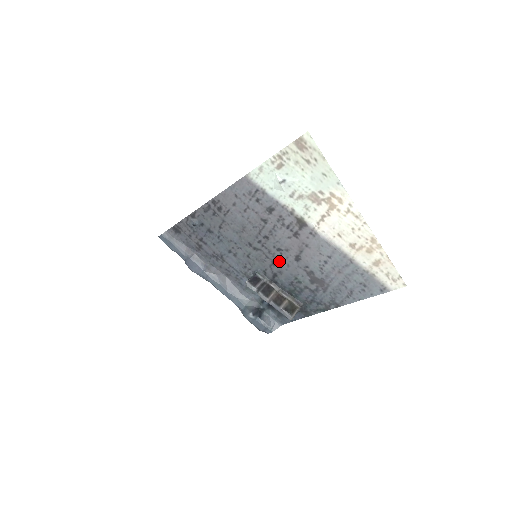
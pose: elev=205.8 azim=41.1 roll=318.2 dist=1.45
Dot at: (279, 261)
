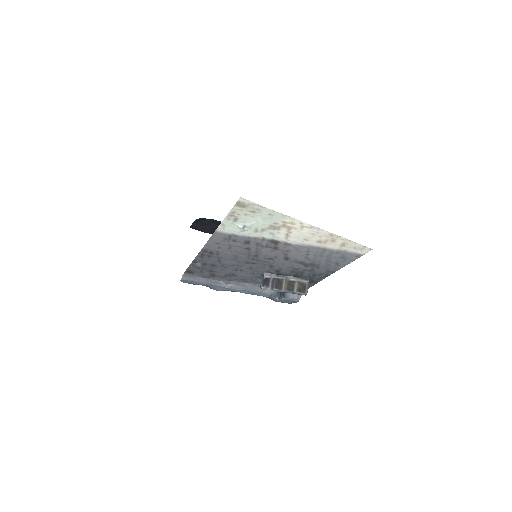
Dot at: (275, 264)
